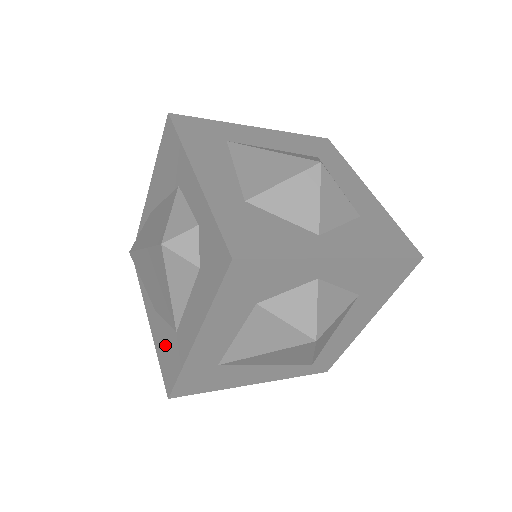
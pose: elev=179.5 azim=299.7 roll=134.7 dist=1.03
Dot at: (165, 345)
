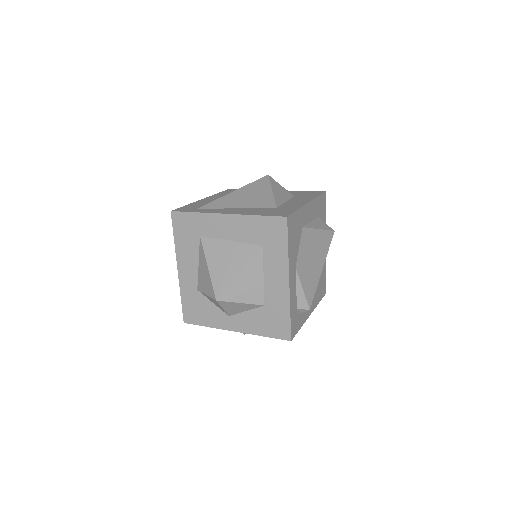
Dot at: occluded
